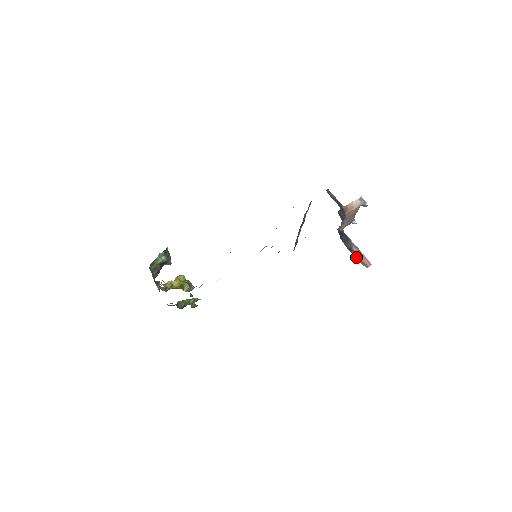
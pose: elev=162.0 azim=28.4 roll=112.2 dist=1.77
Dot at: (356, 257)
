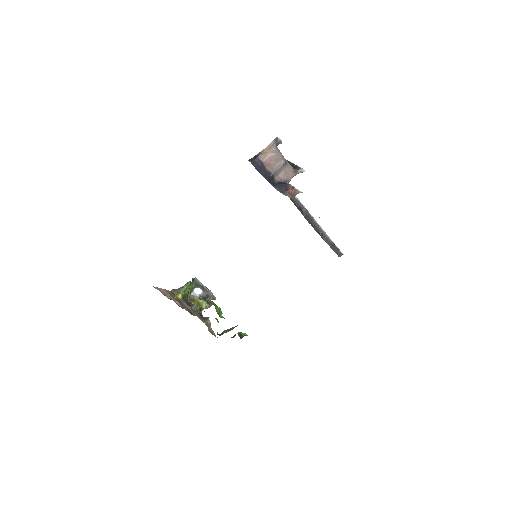
Dot at: (287, 194)
